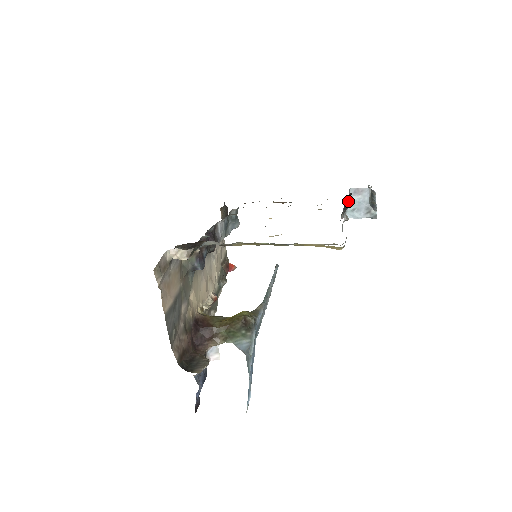
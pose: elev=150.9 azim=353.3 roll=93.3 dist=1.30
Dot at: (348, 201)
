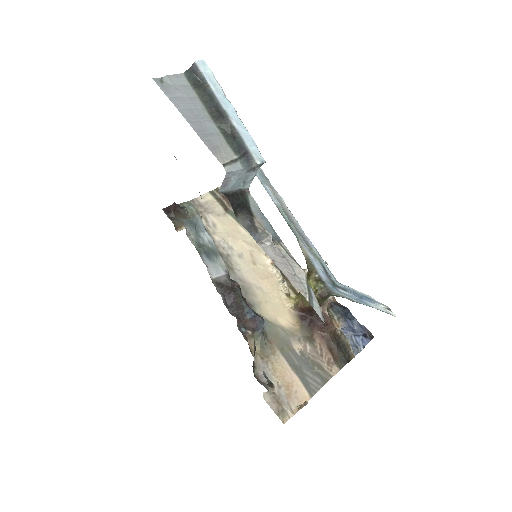
Dot at: (236, 200)
